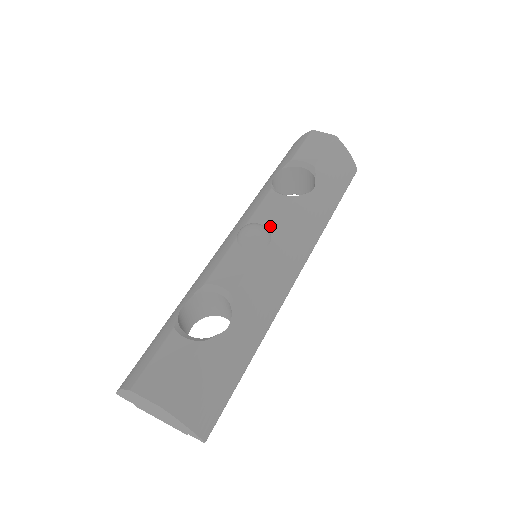
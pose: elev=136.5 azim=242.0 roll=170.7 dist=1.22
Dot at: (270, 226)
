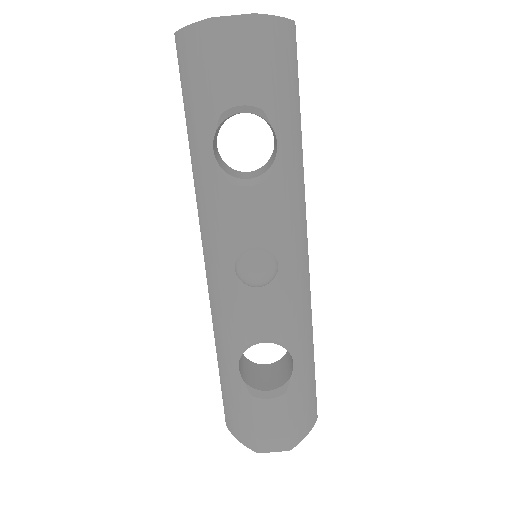
Dot at: (265, 244)
